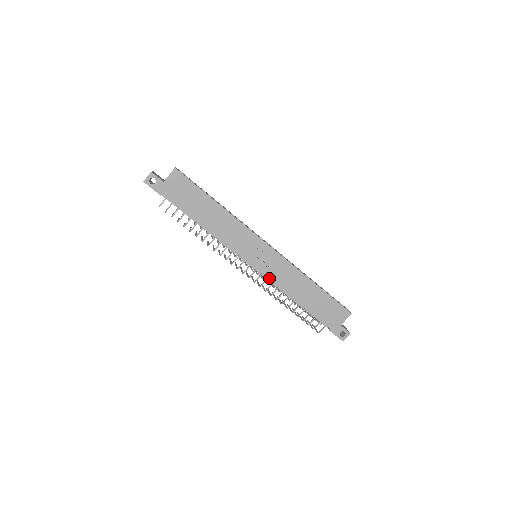
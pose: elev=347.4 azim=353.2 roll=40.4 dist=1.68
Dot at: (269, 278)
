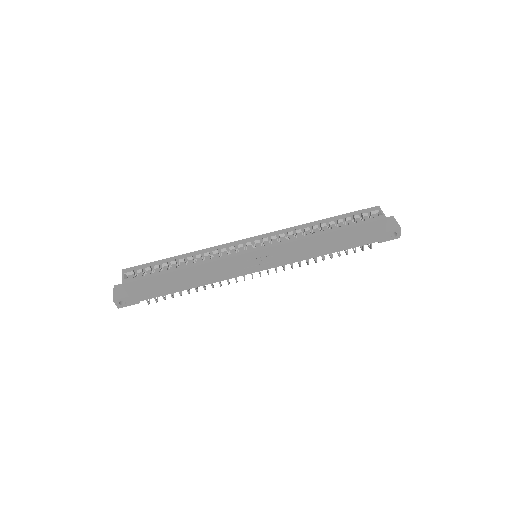
Dot at: (284, 264)
